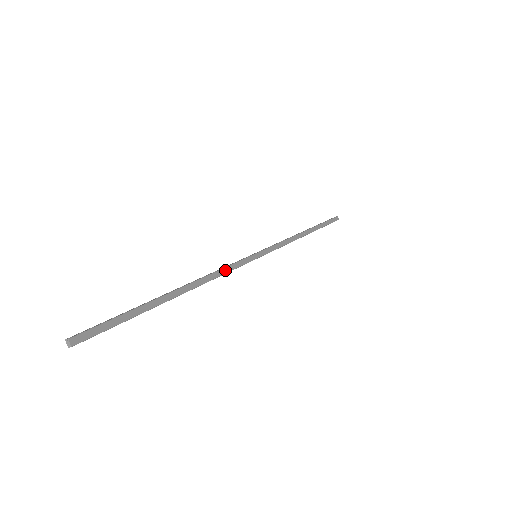
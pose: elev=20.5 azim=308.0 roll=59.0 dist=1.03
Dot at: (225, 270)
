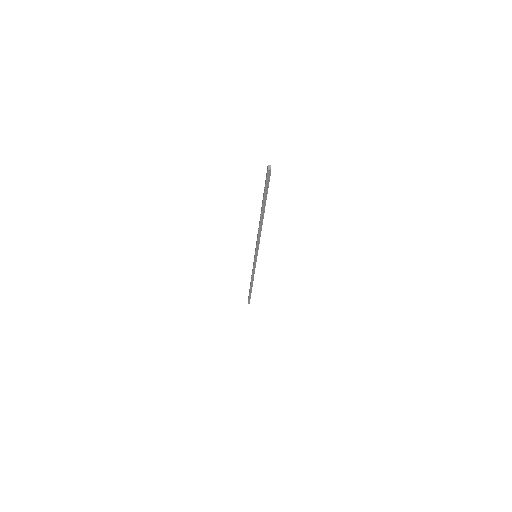
Dot at: occluded
